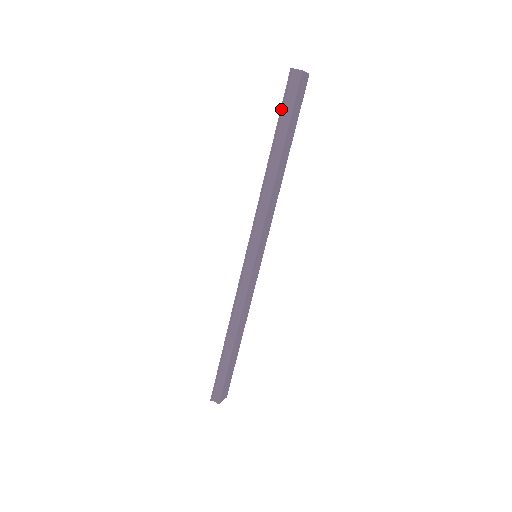
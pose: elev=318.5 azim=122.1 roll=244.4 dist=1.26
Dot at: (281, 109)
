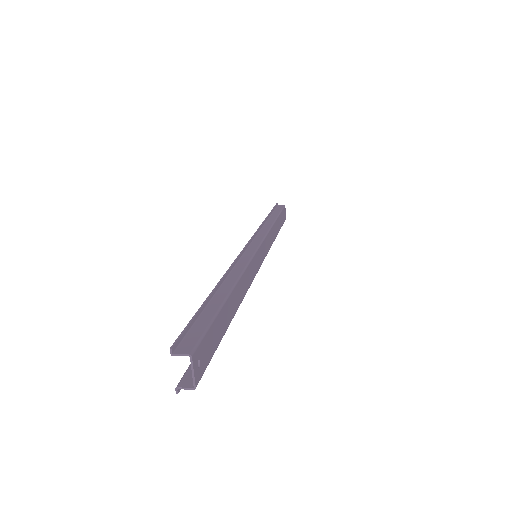
Dot at: (273, 208)
